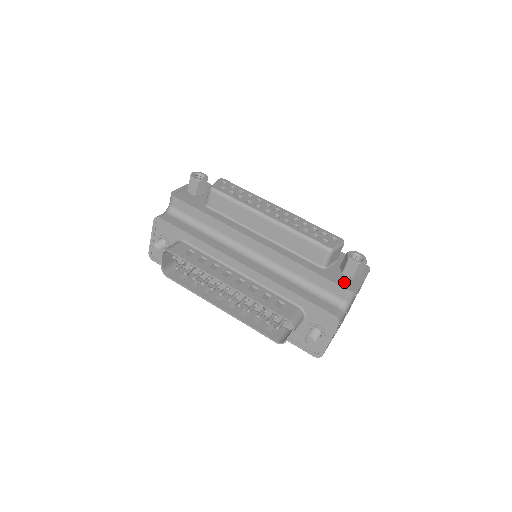
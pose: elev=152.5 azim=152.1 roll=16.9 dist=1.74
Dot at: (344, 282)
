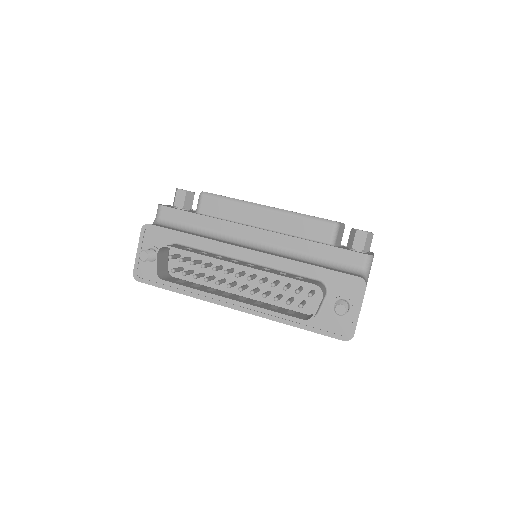
Dot at: occluded
